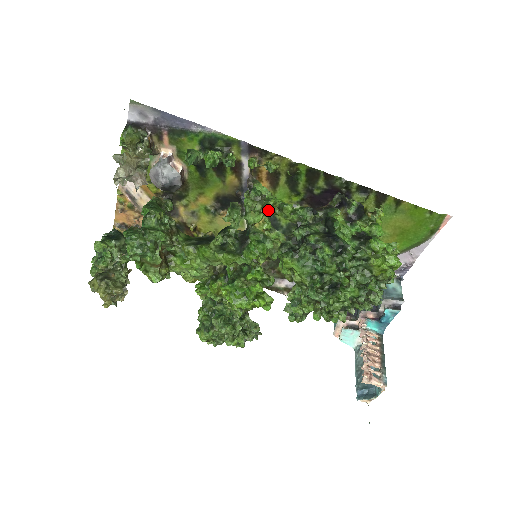
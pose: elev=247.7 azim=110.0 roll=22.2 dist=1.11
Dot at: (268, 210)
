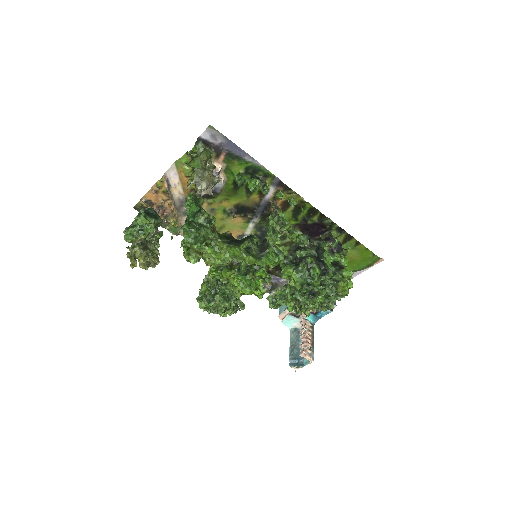
Dot at: (283, 231)
